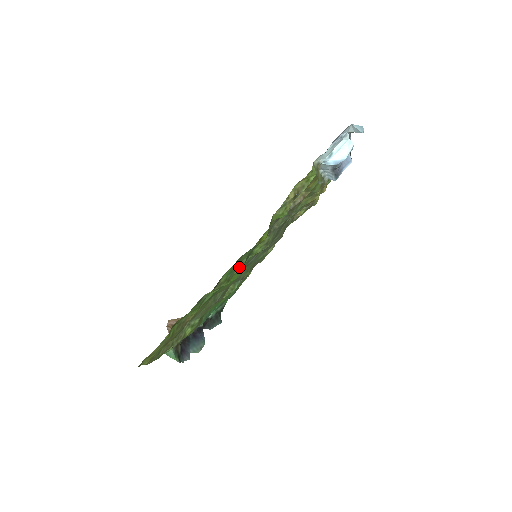
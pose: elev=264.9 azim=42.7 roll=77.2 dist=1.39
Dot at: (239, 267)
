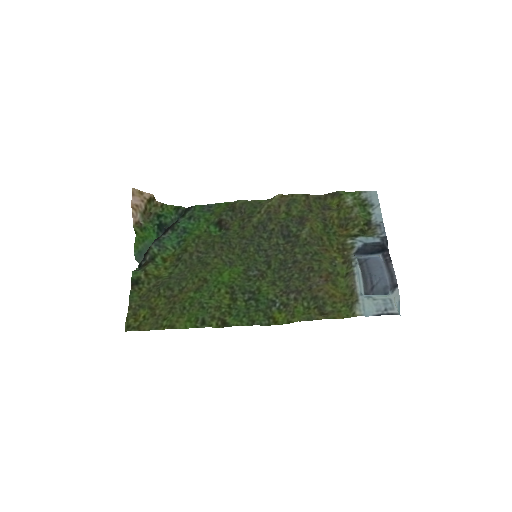
Dot at: (245, 307)
